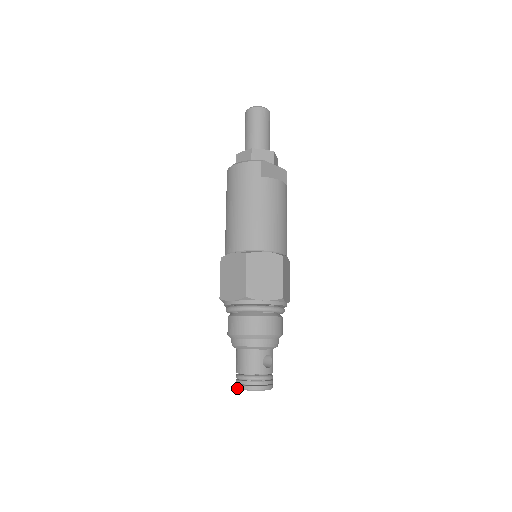
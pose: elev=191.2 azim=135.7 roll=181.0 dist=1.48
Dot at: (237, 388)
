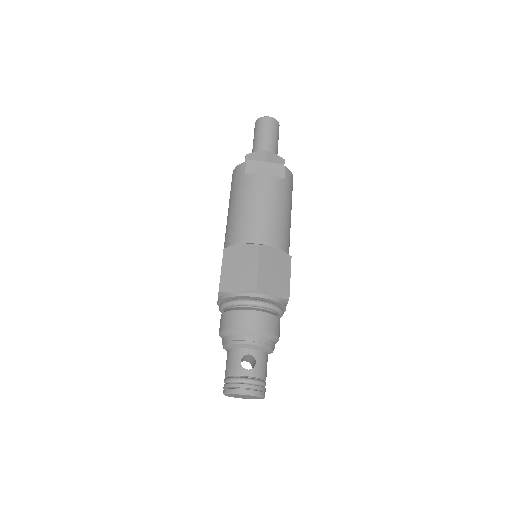
Dot at: occluded
